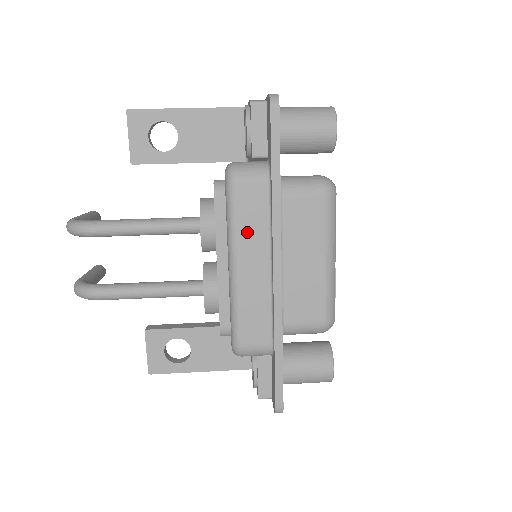
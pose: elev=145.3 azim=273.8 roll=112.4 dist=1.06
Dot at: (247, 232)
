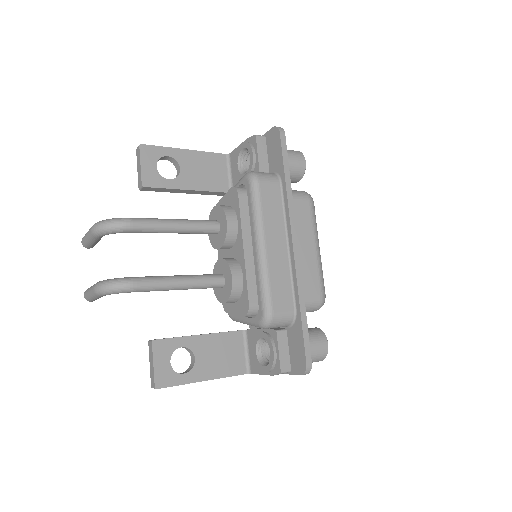
Dot at: (270, 218)
